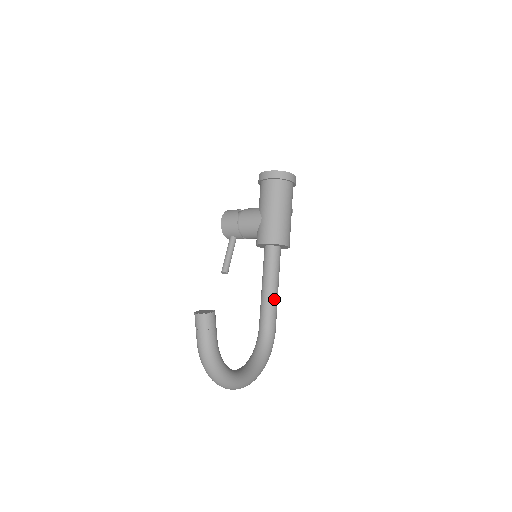
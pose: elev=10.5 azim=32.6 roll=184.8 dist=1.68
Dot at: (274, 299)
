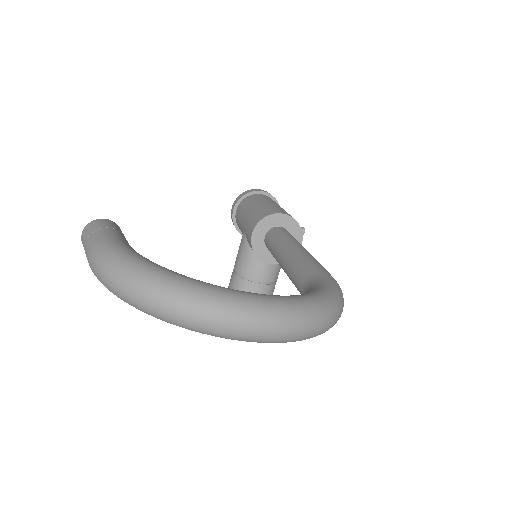
Dot at: (299, 253)
